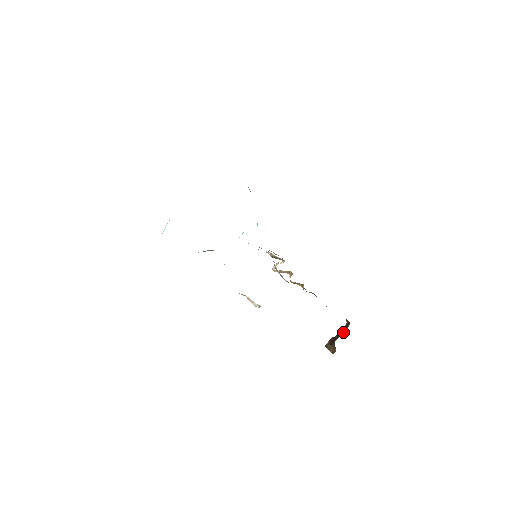
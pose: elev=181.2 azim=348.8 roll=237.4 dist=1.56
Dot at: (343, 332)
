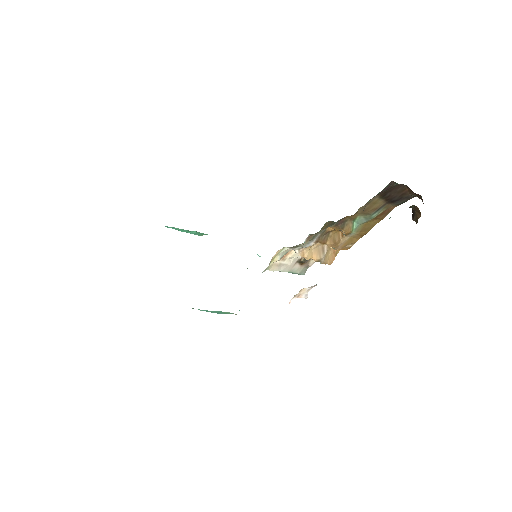
Dot at: occluded
